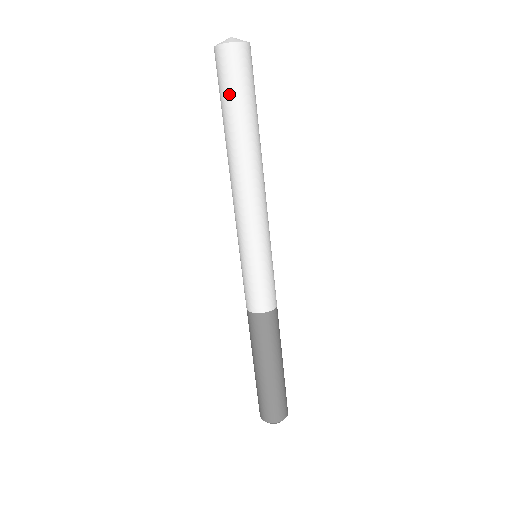
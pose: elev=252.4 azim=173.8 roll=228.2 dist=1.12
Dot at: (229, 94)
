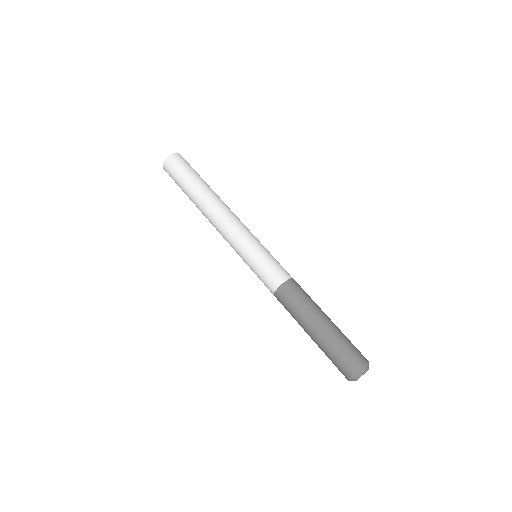
Dot at: (179, 181)
